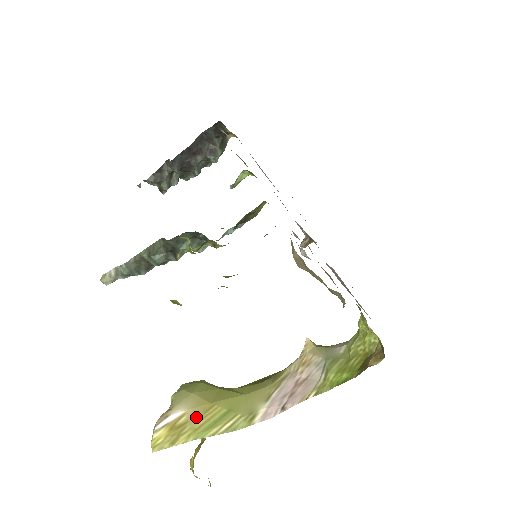
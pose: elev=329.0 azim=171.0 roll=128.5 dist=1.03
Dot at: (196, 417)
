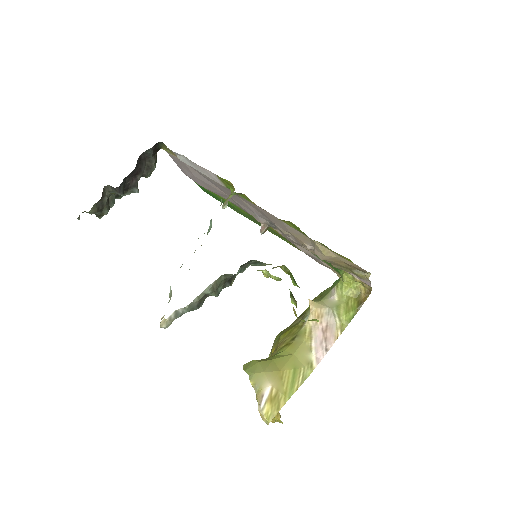
Dot at: (280, 385)
